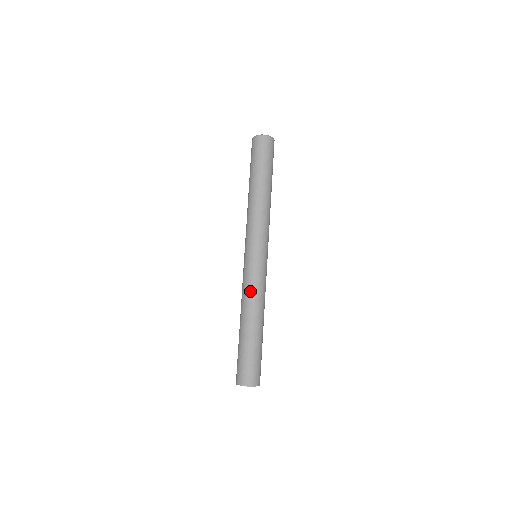
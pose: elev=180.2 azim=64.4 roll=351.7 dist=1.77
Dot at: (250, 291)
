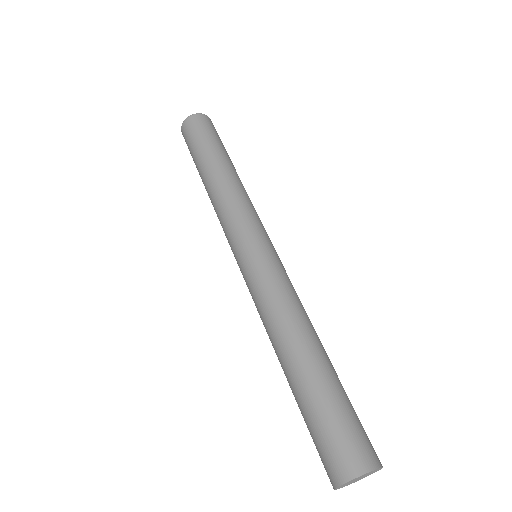
Dot at: (287, 295)
